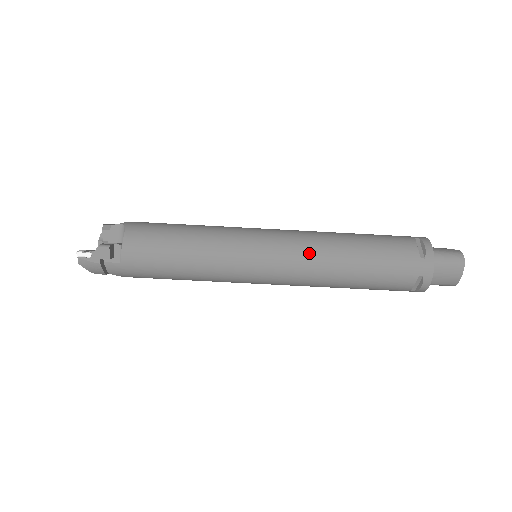
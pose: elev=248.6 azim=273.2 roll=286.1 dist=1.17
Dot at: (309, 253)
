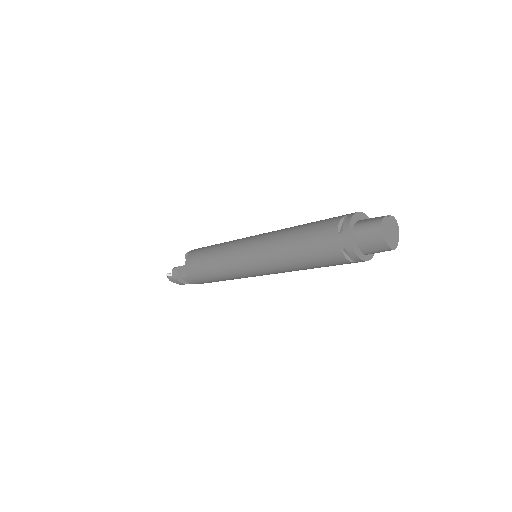
Dot at: (268, 248)
